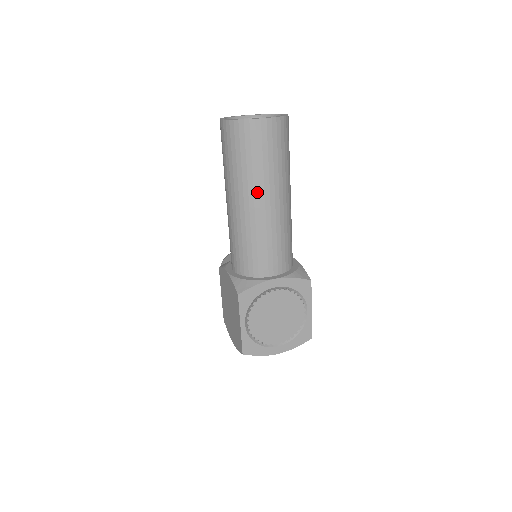
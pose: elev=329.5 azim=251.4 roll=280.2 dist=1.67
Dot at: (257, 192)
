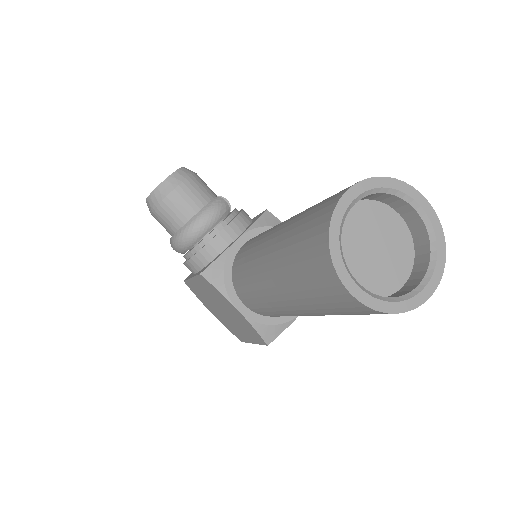
Dot at: occluded
